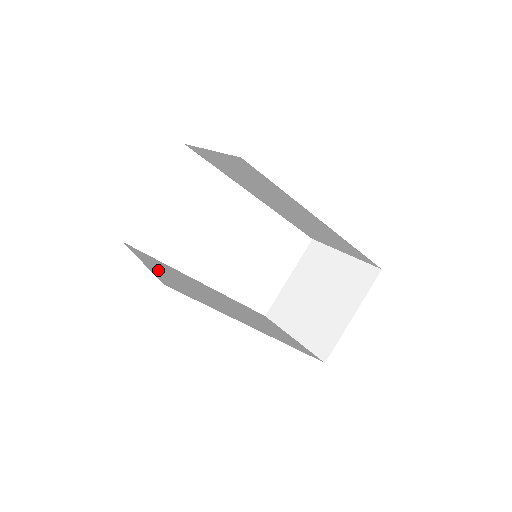
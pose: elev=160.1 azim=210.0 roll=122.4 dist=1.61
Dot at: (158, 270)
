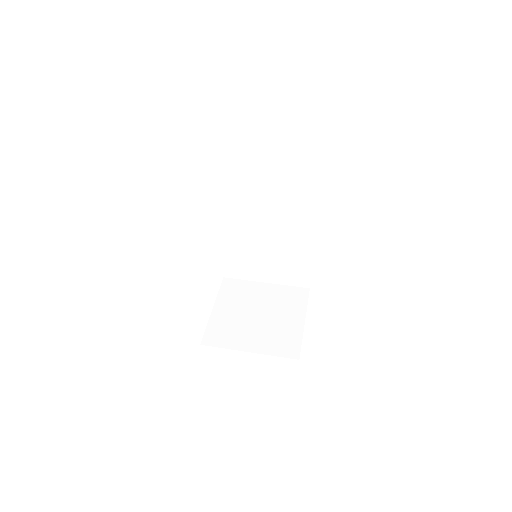
Dot at: occluded
